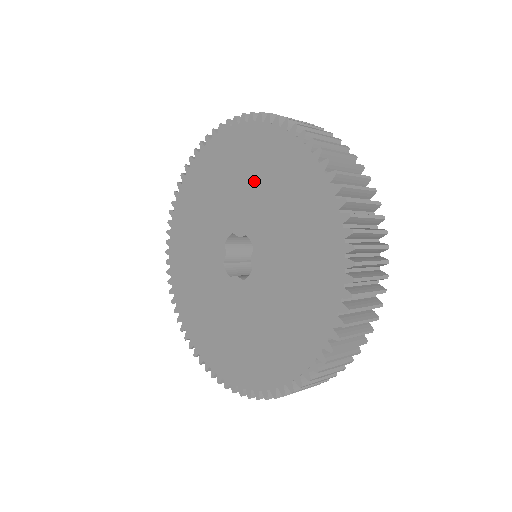
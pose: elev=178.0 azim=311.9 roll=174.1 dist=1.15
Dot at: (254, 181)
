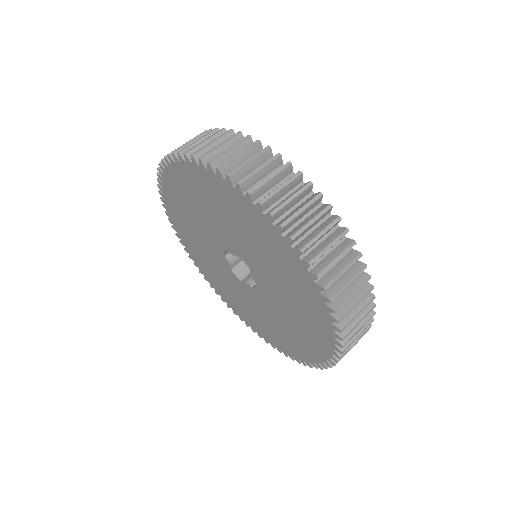
Dot at: (224, 218)
